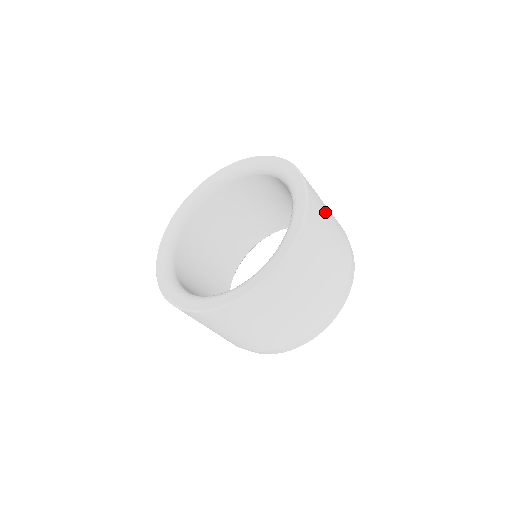
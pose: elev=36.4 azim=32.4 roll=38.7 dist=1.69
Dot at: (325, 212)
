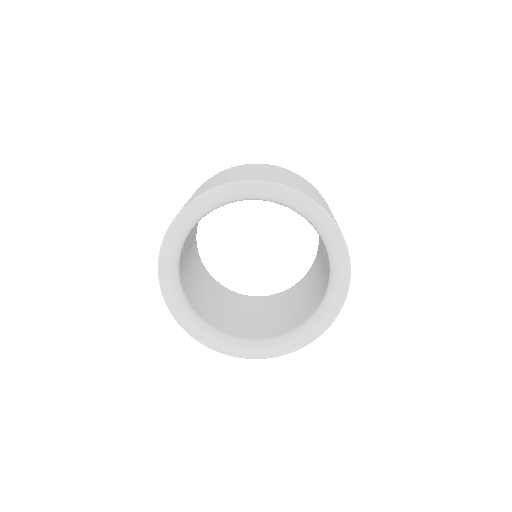
Dot at: occluded
